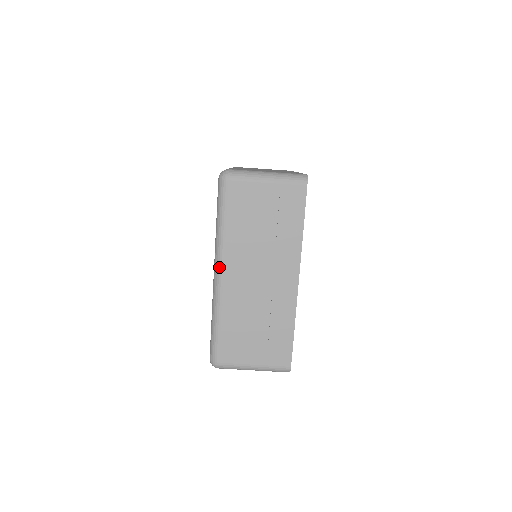
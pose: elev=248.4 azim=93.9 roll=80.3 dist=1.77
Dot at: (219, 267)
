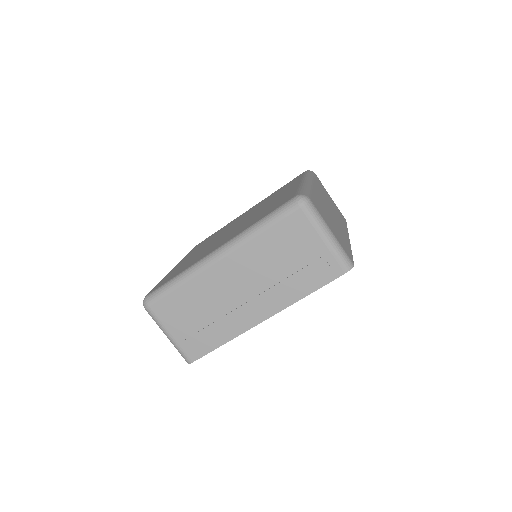
Dot at: (224, 252)
